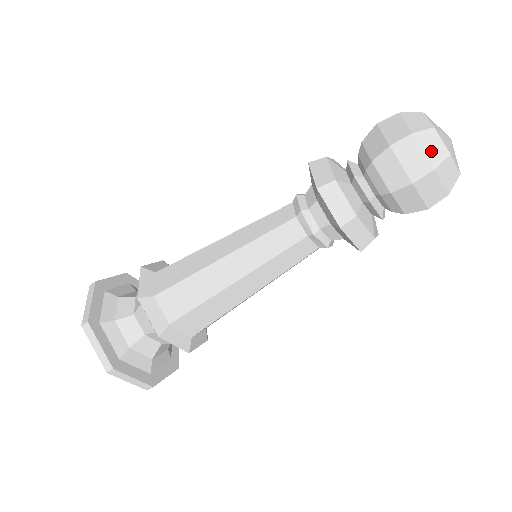
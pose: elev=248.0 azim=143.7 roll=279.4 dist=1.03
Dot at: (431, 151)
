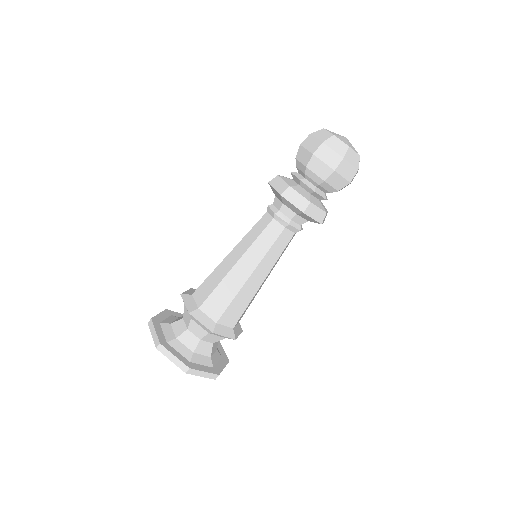
Dot at: (321, 137)
